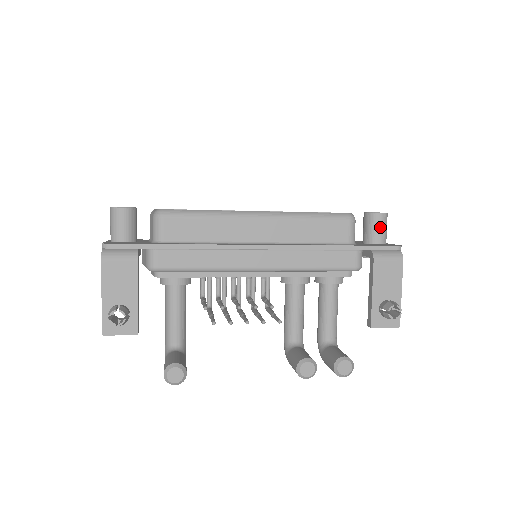
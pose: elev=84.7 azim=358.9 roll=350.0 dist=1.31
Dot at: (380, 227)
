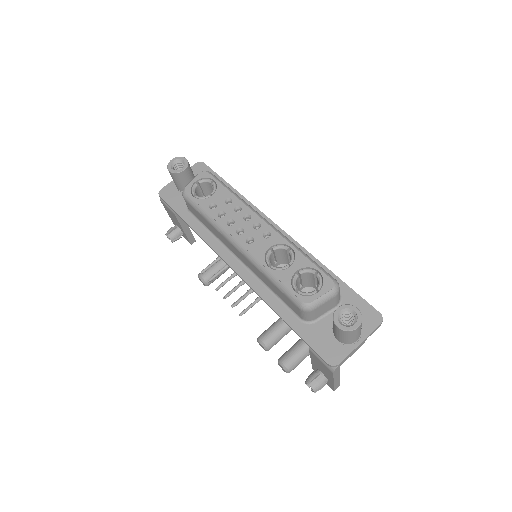
Dot at: (337, 333)
